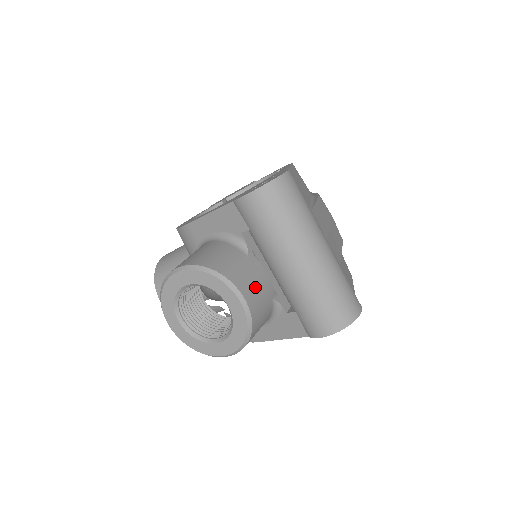
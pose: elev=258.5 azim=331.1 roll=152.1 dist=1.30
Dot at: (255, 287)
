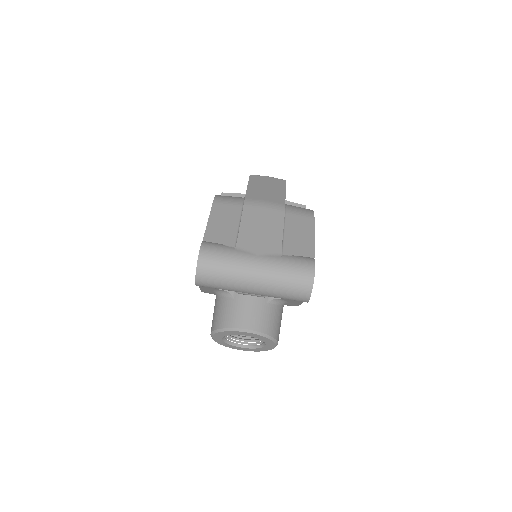
Dot at: (249, 314)
